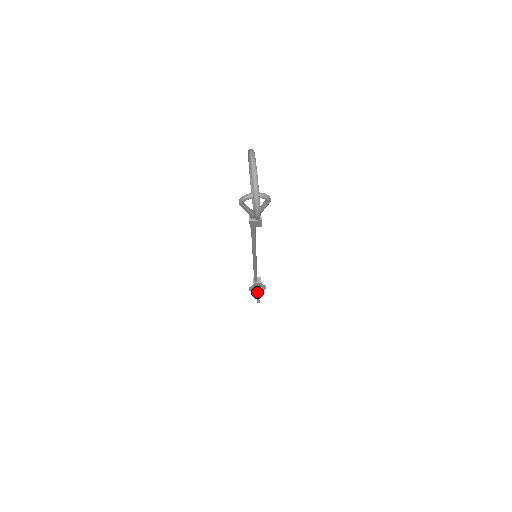
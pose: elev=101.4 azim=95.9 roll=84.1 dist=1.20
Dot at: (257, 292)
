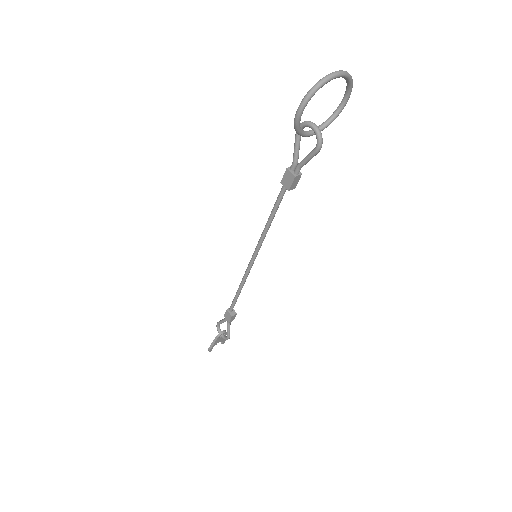
Dot at: (219, 333)
